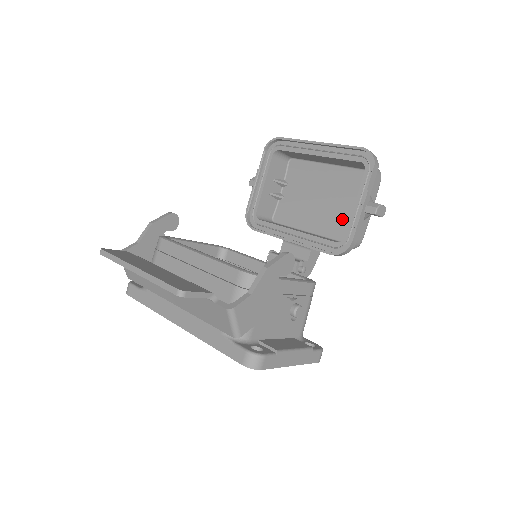
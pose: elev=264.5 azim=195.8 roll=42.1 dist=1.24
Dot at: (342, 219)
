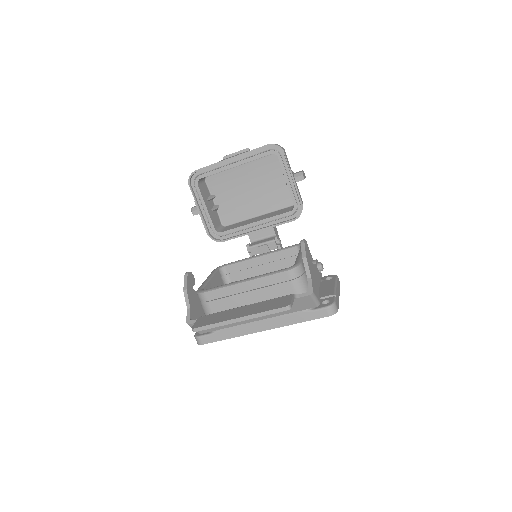
Dot at: (275, 194)
